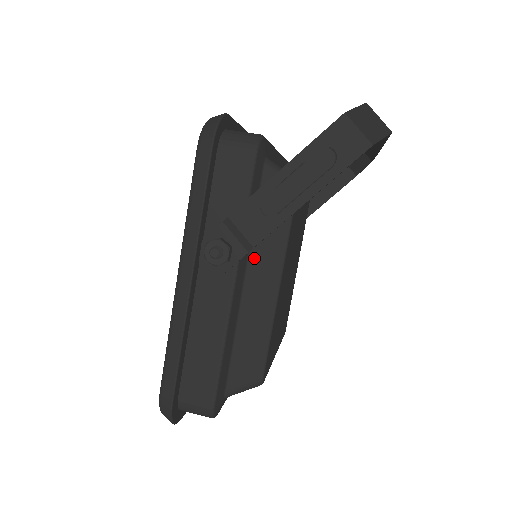
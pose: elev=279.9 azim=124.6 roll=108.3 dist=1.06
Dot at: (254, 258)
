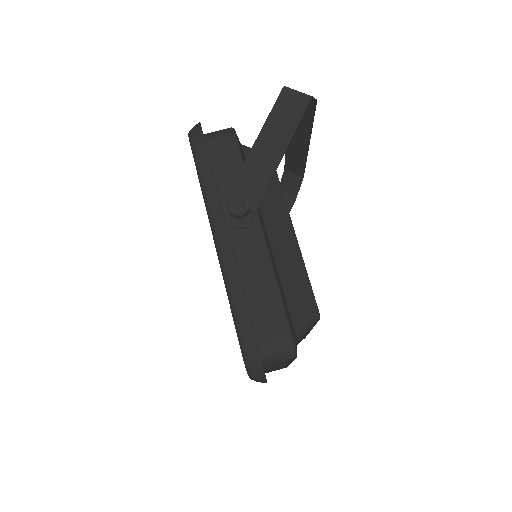
Dot at: (266, 213)
